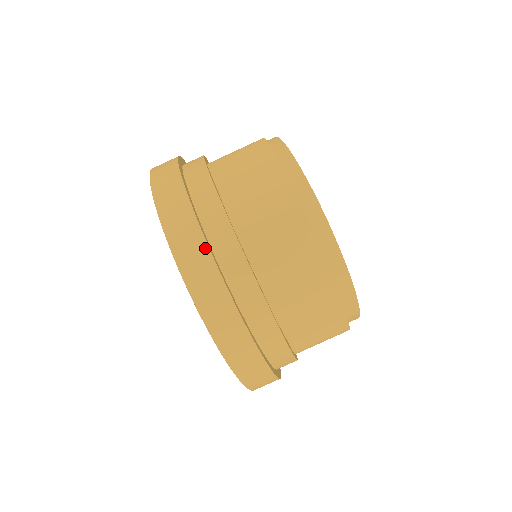
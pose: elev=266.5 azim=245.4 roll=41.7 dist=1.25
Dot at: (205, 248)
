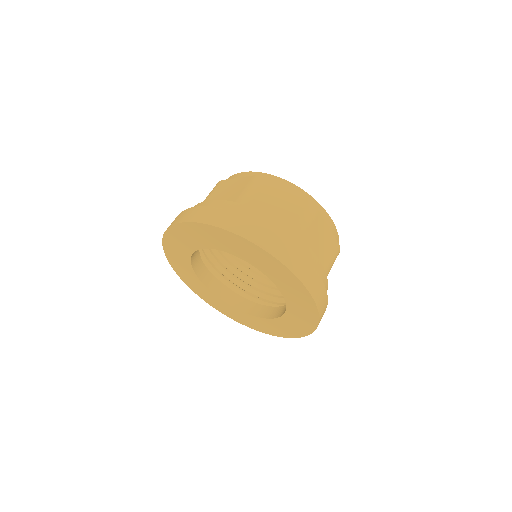
Dot at: (182, 212)
